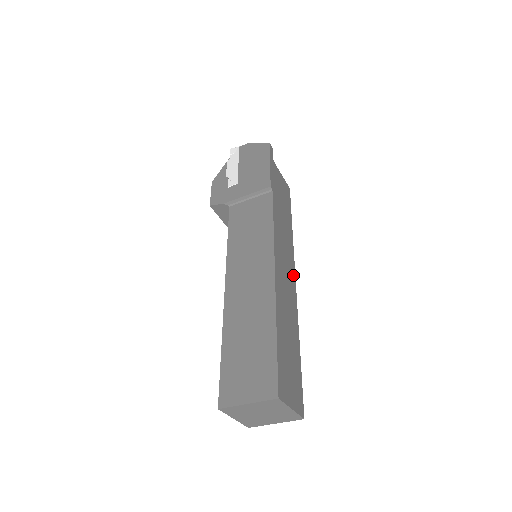
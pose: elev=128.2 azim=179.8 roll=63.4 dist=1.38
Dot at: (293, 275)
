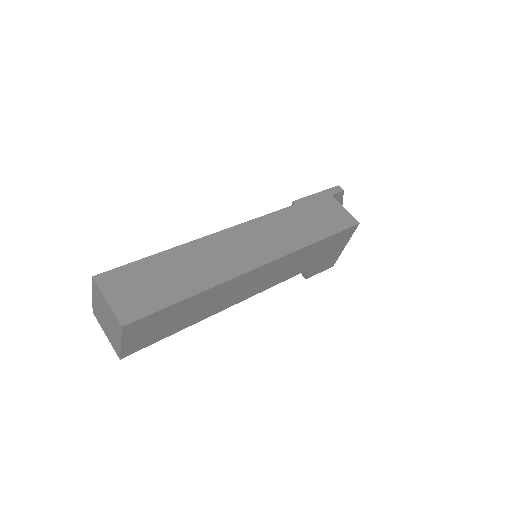
Dot at: (263, 259)
